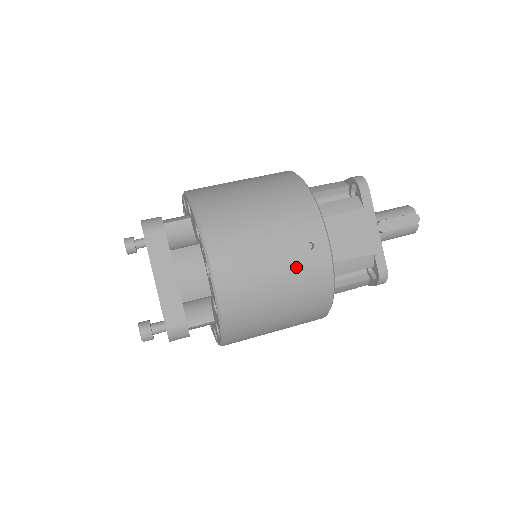
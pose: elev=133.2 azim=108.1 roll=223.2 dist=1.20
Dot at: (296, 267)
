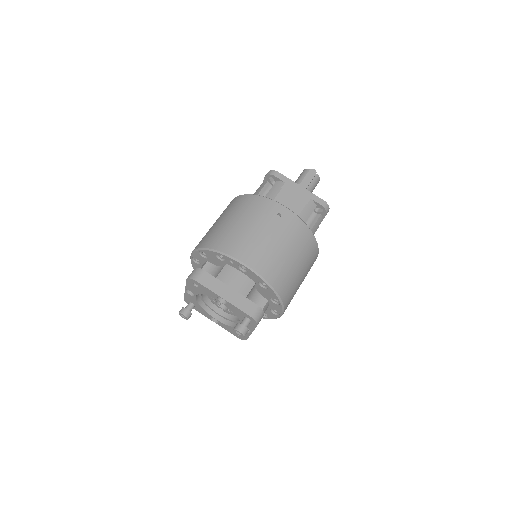
Dot at: (282, 231)
